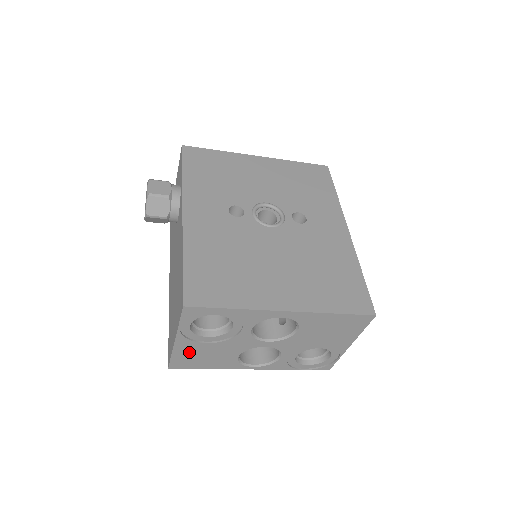
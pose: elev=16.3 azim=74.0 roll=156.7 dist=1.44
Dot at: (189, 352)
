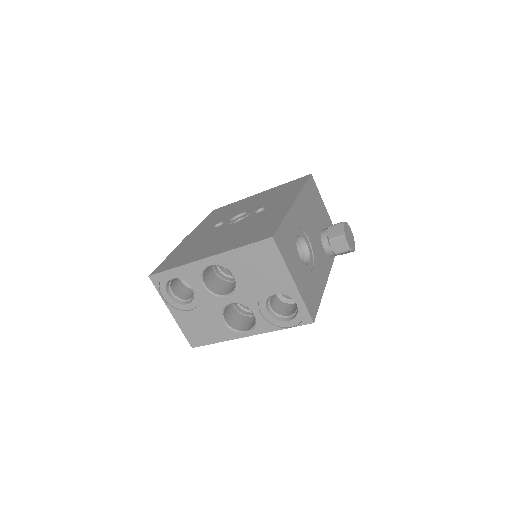
Dot at: (189, 324)
